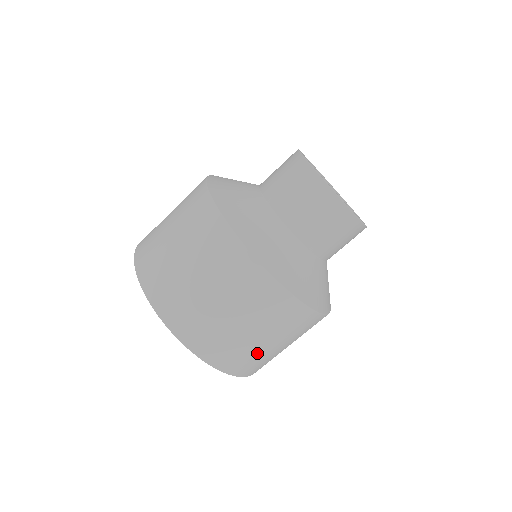
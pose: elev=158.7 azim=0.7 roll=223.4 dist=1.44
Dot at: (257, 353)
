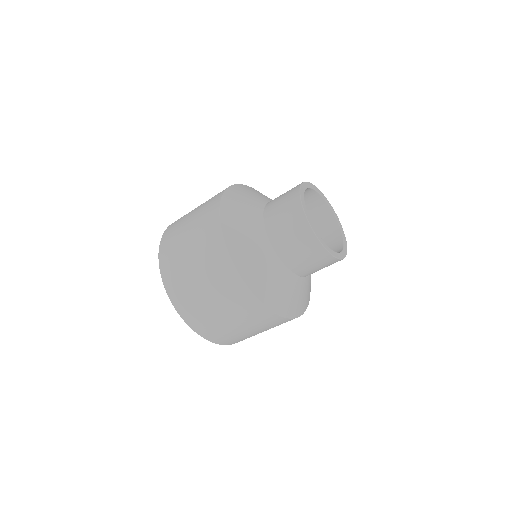
Dot at: (247, 336)
